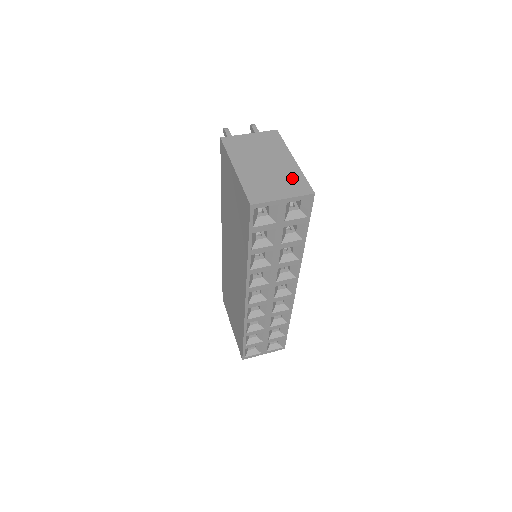
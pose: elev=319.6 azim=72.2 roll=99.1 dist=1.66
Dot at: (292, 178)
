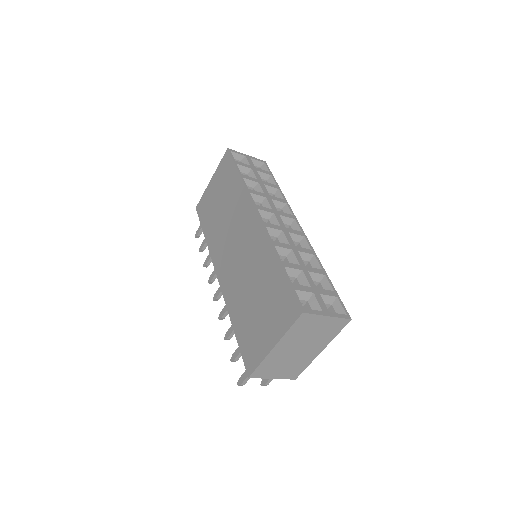
Dot at: occluded
